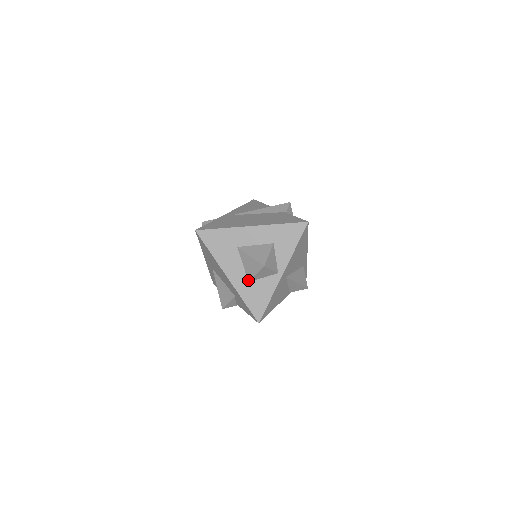
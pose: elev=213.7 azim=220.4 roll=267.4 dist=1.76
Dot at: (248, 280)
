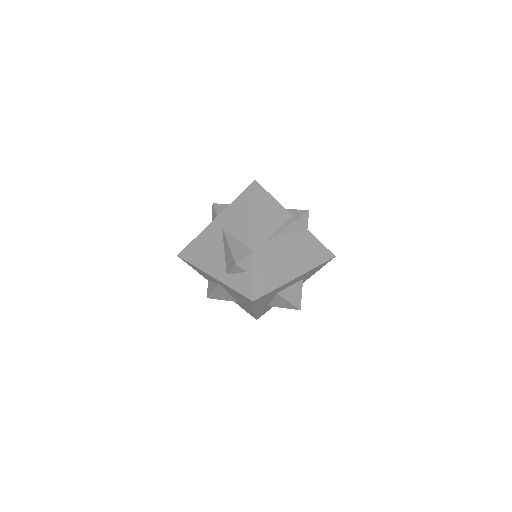
Dot at: occluded
